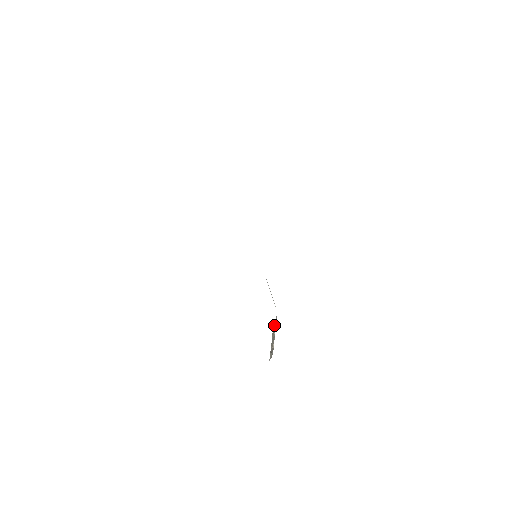
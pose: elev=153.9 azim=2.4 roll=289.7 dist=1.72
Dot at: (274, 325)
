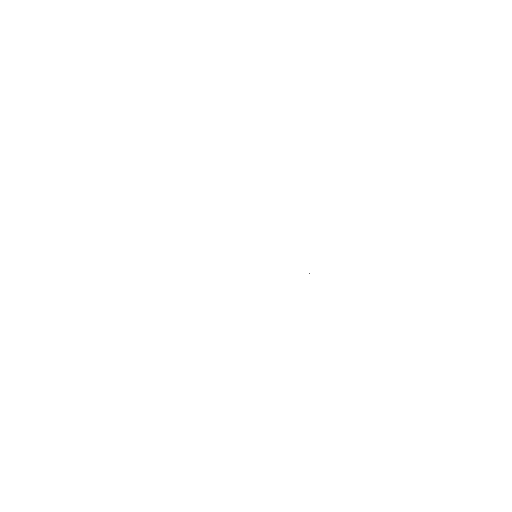
Dot at: occluded
